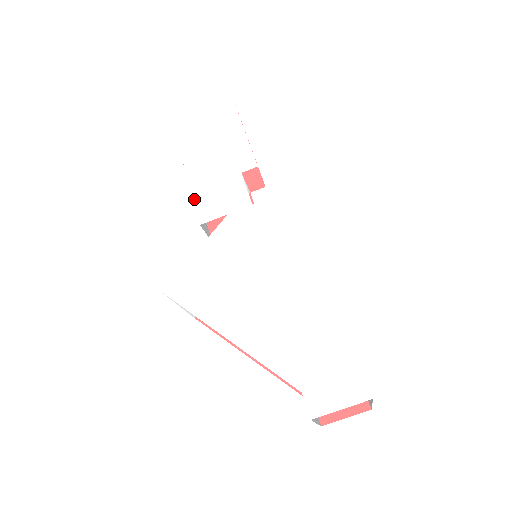
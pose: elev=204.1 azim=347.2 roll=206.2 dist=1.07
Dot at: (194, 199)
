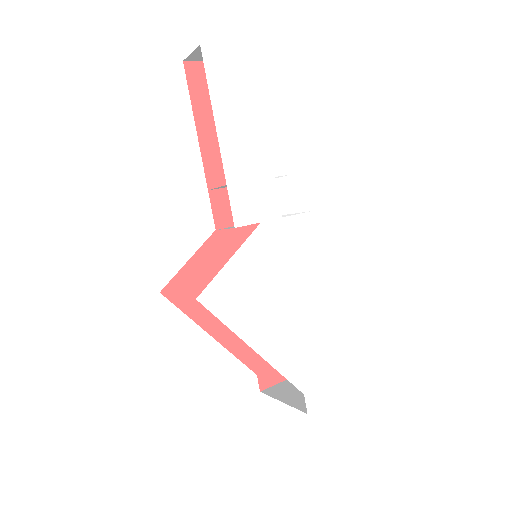
Dot at: (230, 194)
